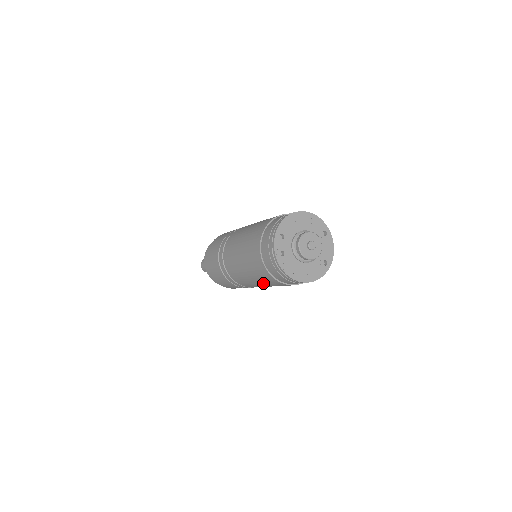
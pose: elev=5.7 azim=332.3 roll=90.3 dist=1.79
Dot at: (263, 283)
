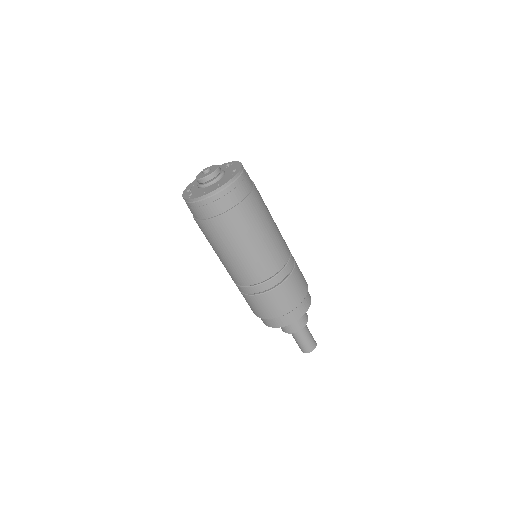
Dot at: (234, 243)
